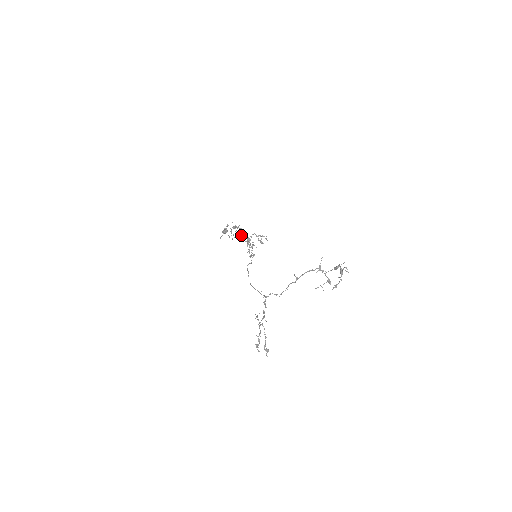
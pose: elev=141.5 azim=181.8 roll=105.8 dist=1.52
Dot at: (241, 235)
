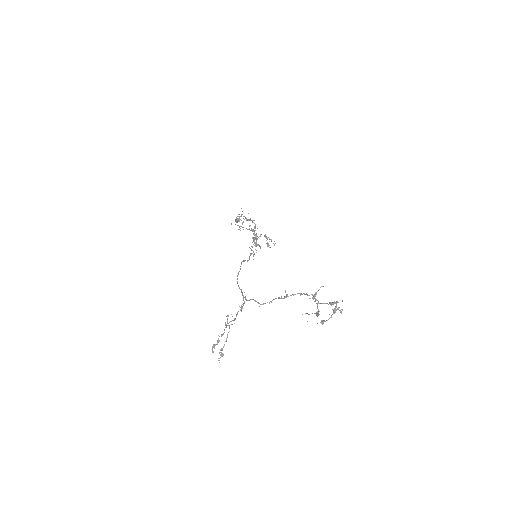
Dot at: occluded
